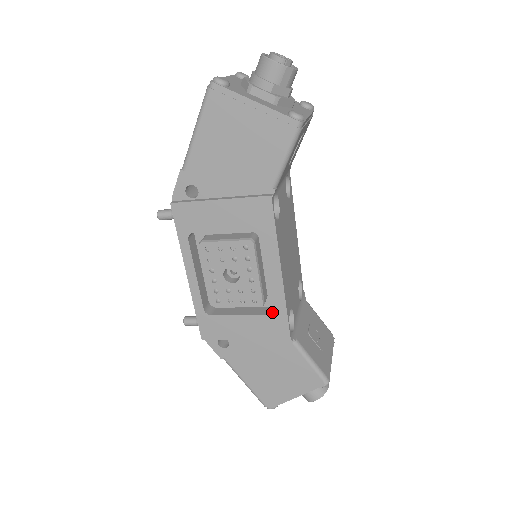
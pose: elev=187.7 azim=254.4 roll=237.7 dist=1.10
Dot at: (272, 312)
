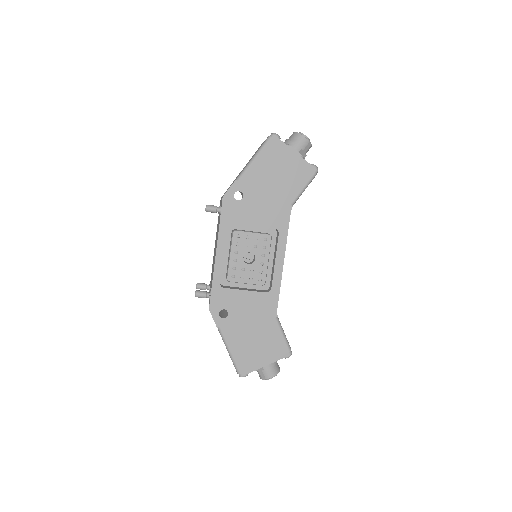
Dot at: (268, 291)
